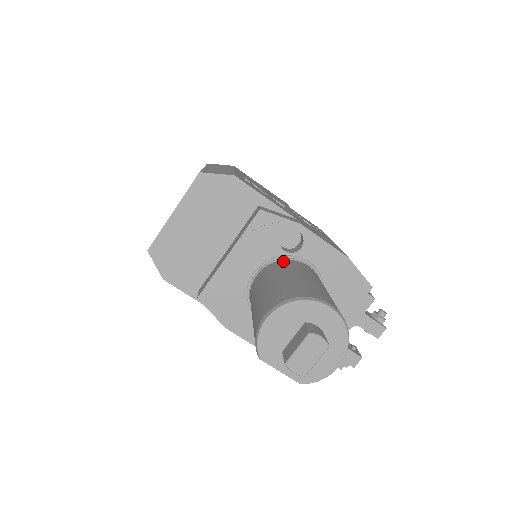
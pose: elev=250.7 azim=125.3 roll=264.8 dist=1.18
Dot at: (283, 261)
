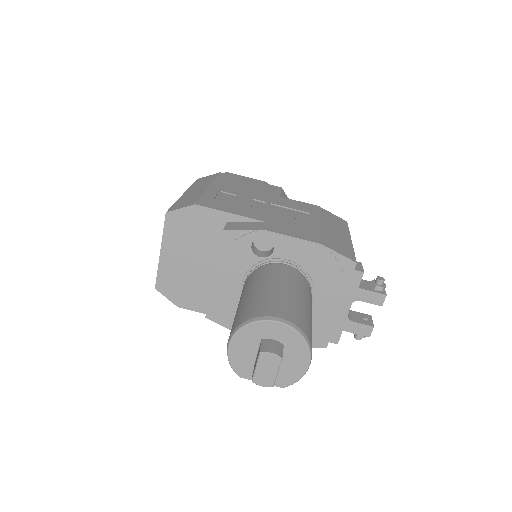
Dot at: (259, 268)
